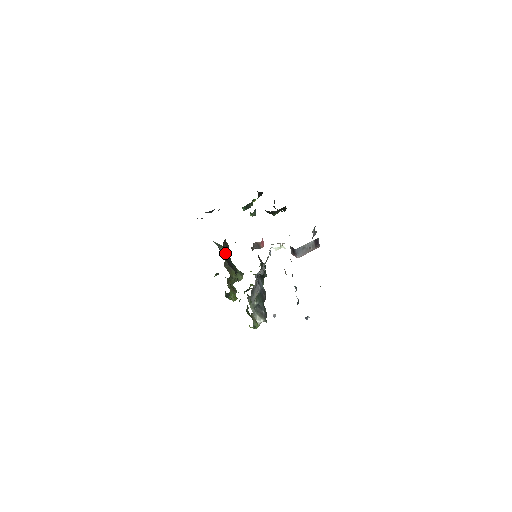
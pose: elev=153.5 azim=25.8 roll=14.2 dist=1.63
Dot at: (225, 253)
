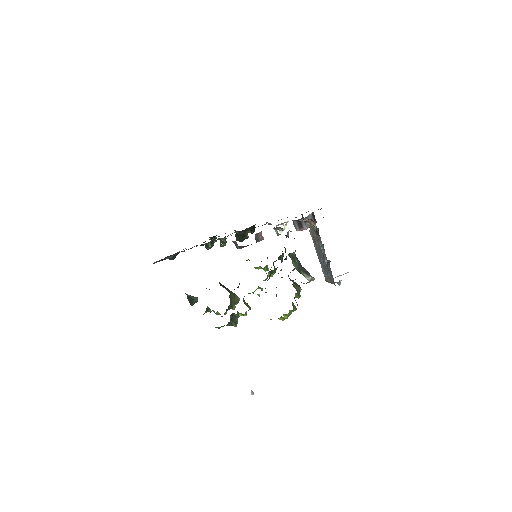
Dot at: occluded
